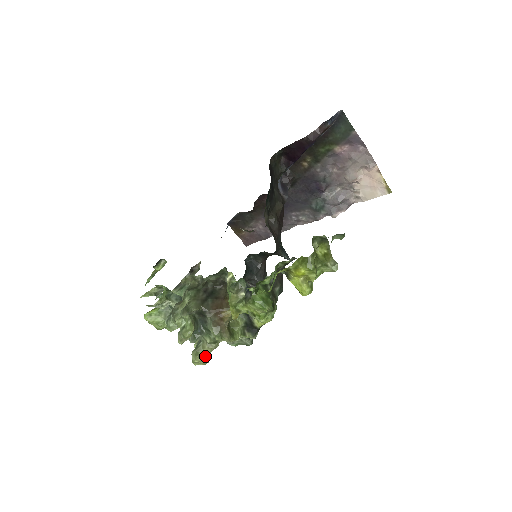
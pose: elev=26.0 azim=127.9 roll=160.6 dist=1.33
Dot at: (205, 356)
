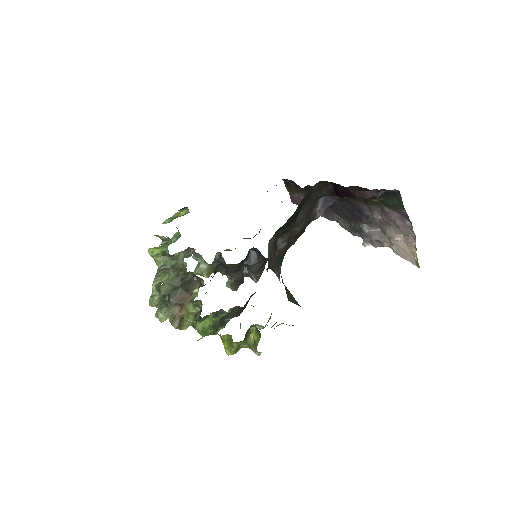
Dot at: (163, 319)
